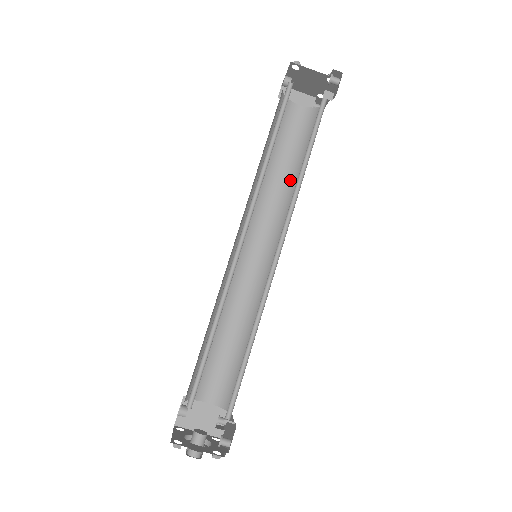
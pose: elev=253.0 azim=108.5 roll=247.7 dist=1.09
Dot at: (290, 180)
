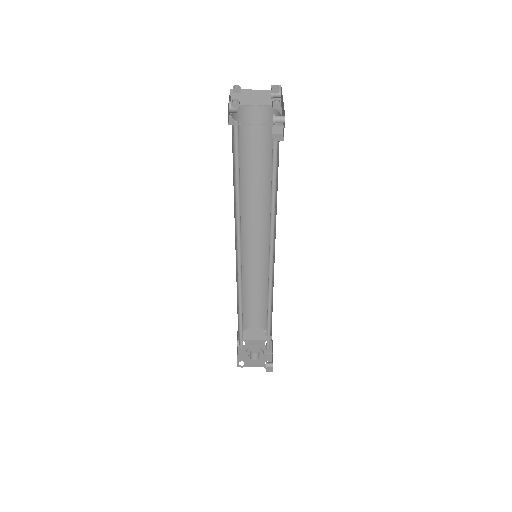
Dot at: (268, 182)
